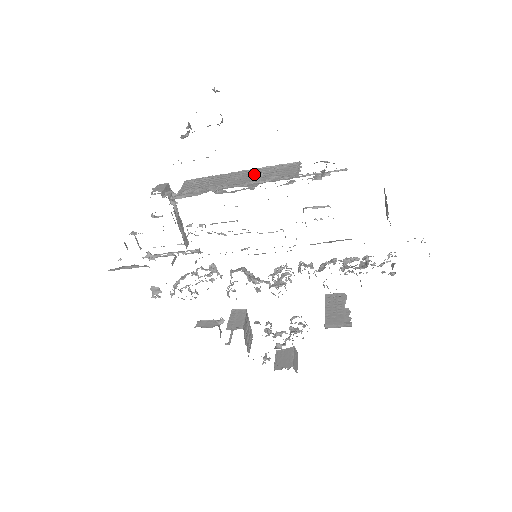
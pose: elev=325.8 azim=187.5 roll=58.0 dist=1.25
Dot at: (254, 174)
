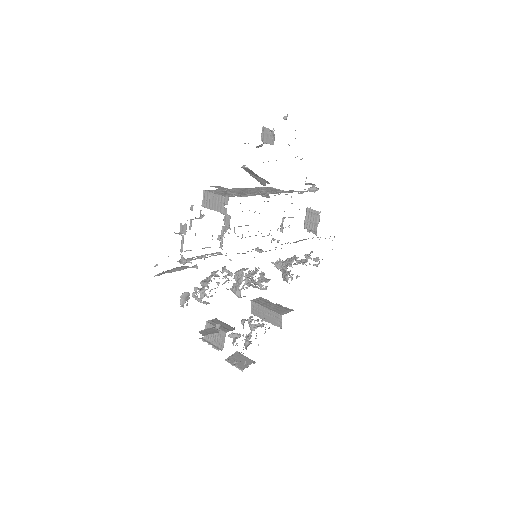
Dot at: (256, 190)
